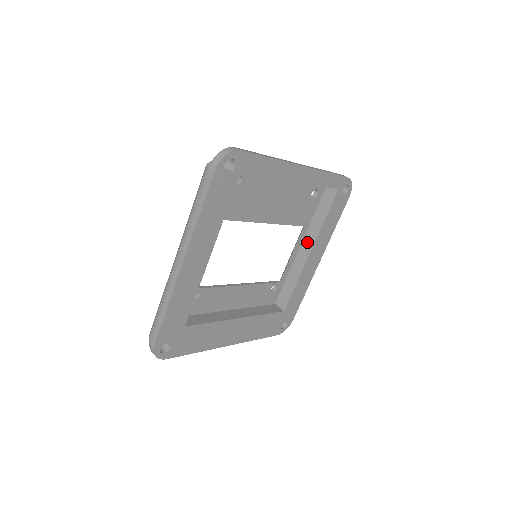
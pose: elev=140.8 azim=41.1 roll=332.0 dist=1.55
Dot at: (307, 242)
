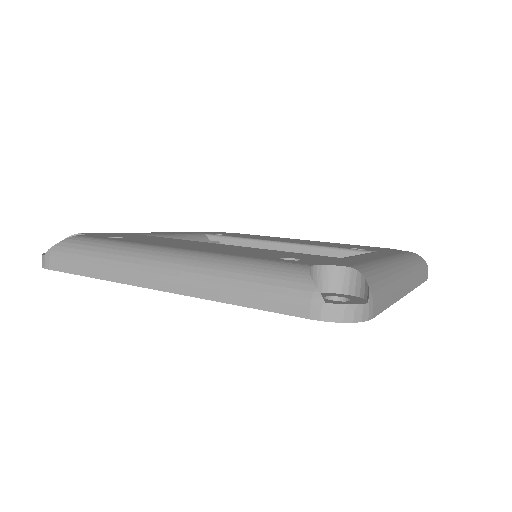
Dot at: occluded
